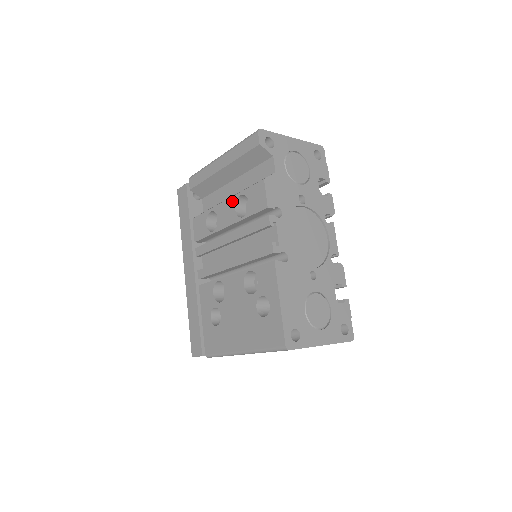
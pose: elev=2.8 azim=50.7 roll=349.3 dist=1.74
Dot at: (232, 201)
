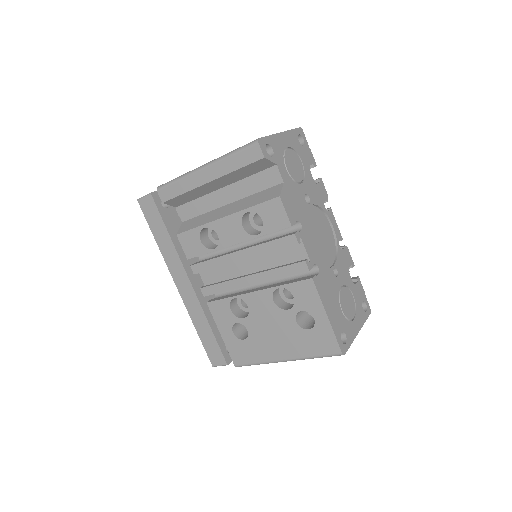
Dot at: (236, 218)
